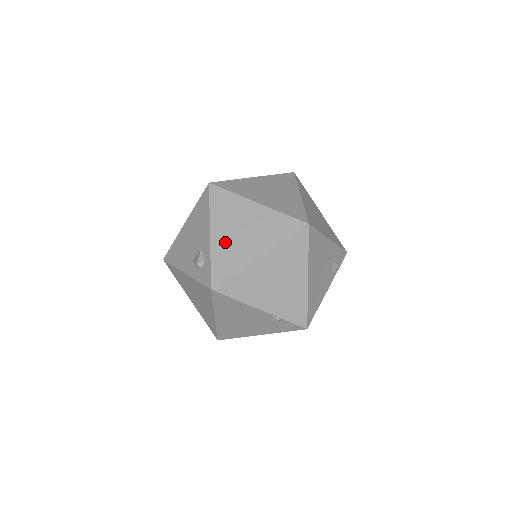
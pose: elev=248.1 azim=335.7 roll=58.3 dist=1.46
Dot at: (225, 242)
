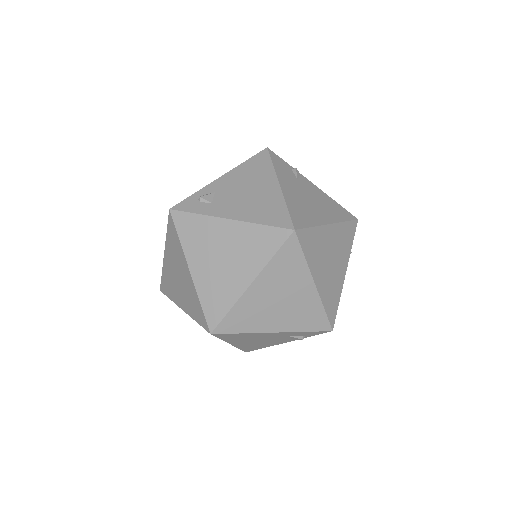
Dot at: (169, 272)
